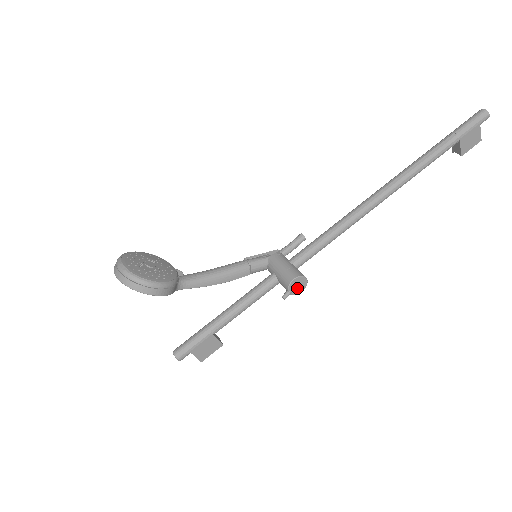
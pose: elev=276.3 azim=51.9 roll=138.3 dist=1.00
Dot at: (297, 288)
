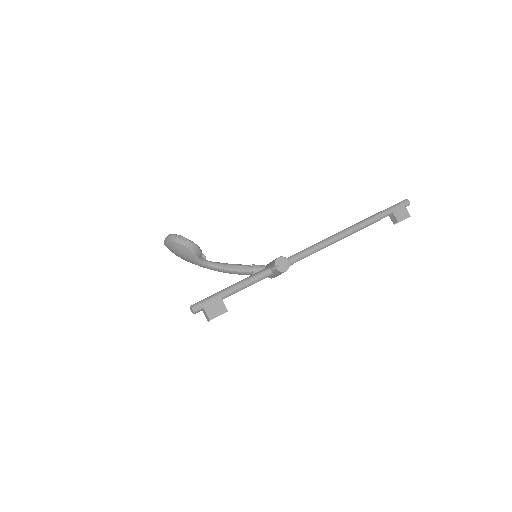
Dot at: (282, 266)
